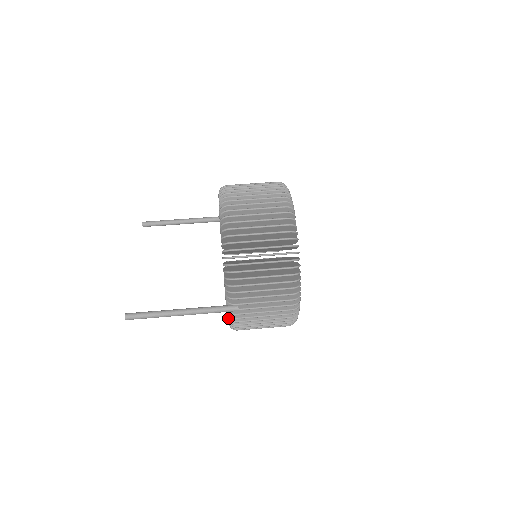
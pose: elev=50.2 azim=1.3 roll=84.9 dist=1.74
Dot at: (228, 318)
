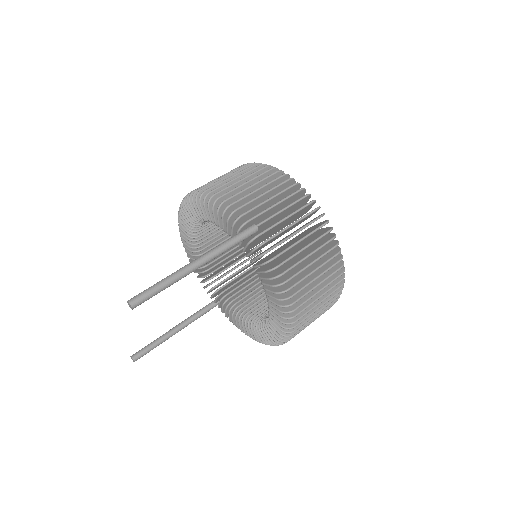
Dot at: (258, 256)
